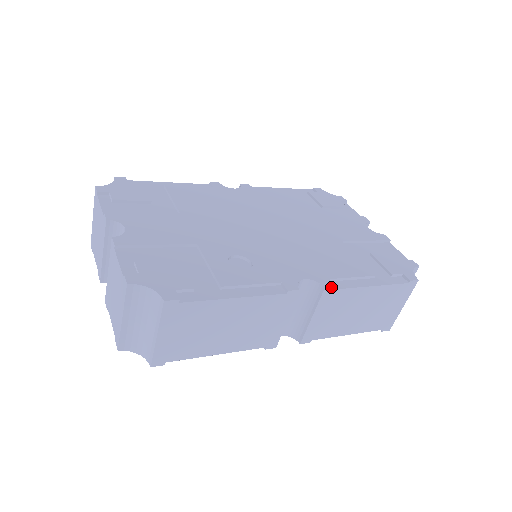
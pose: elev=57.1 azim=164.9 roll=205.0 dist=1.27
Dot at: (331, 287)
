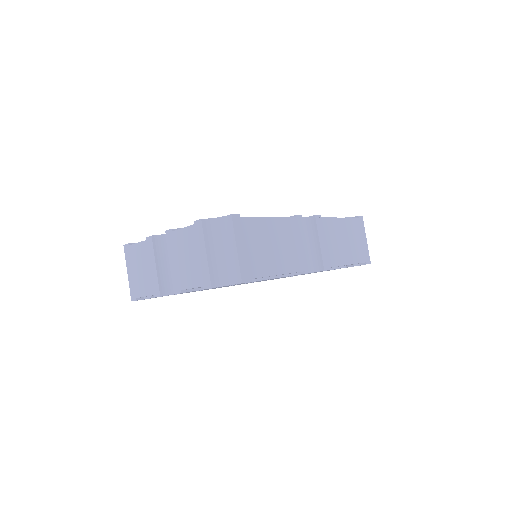
Dot at: (318, 215)
